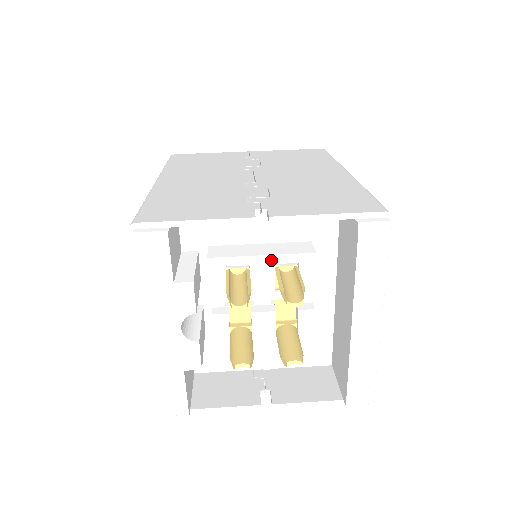
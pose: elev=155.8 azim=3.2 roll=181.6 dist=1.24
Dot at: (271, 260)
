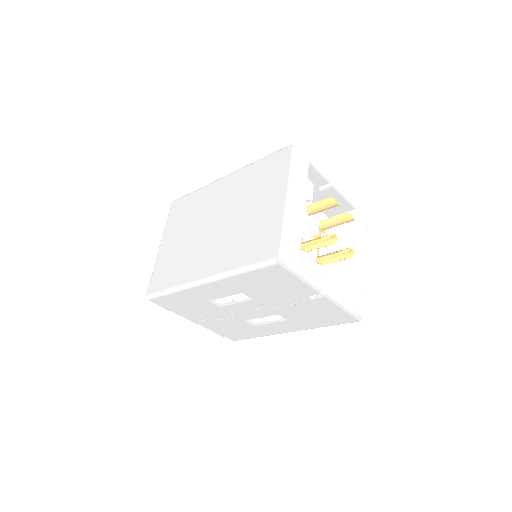
Dot at: (318, 215)
